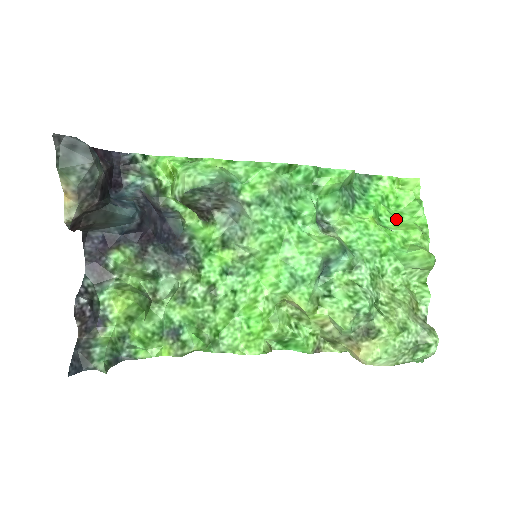
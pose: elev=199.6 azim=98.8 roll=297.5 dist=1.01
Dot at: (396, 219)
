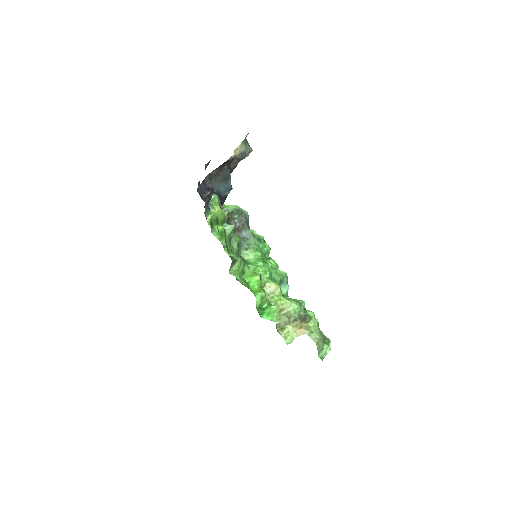
Dot at: occluded
